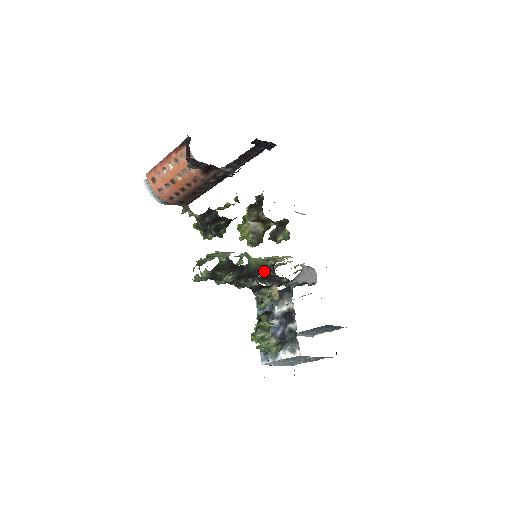
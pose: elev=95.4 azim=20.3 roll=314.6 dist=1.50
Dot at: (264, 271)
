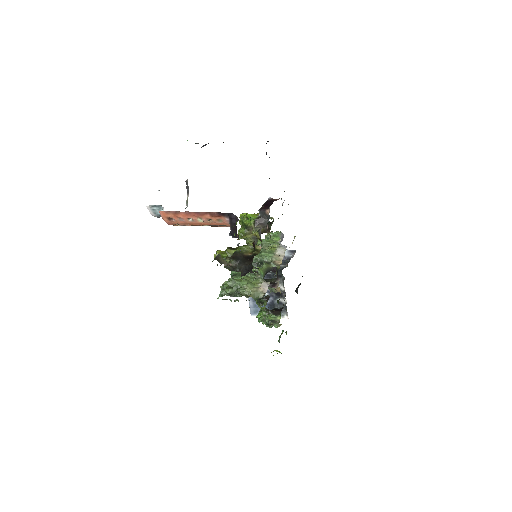
Dot at: occluded
